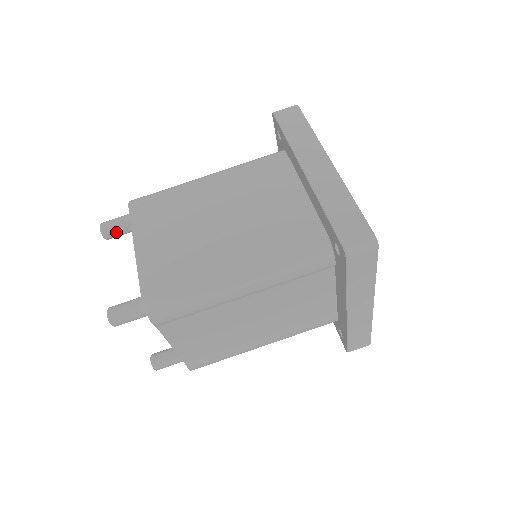
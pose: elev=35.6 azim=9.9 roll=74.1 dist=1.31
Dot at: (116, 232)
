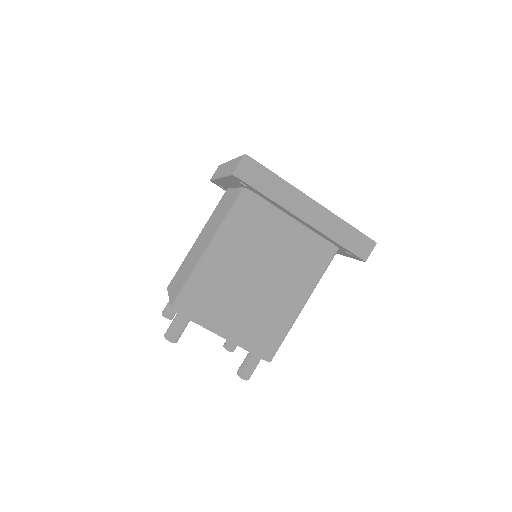
Dot at: (171, 309)
